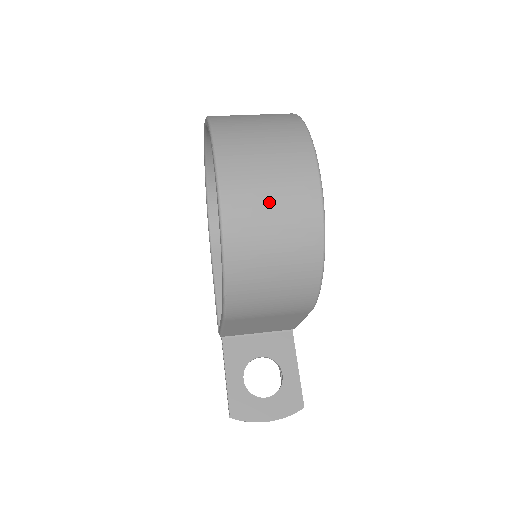
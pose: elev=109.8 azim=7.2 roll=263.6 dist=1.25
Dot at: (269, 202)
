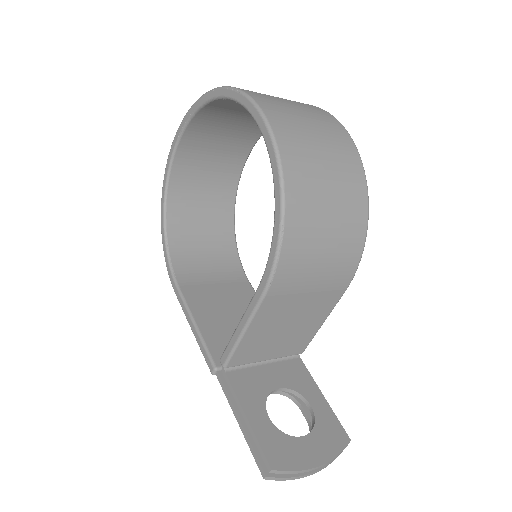
Dot at: (312, 134)
